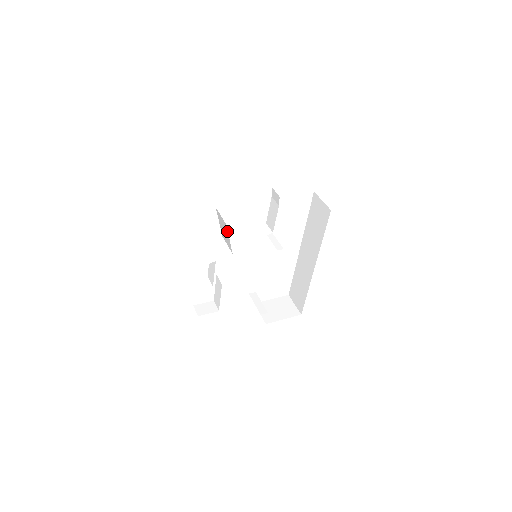
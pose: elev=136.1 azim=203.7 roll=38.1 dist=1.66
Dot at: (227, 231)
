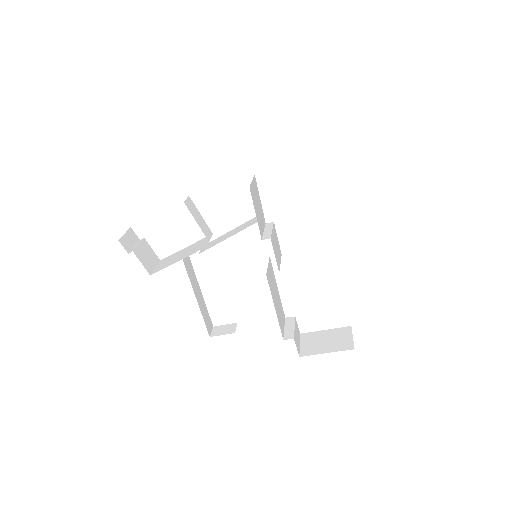
Dot at: occluded
